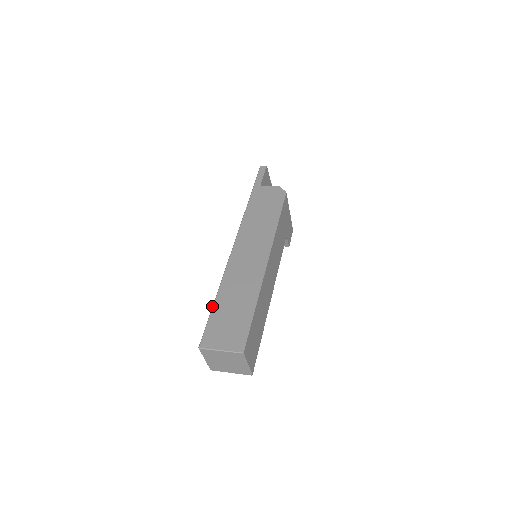
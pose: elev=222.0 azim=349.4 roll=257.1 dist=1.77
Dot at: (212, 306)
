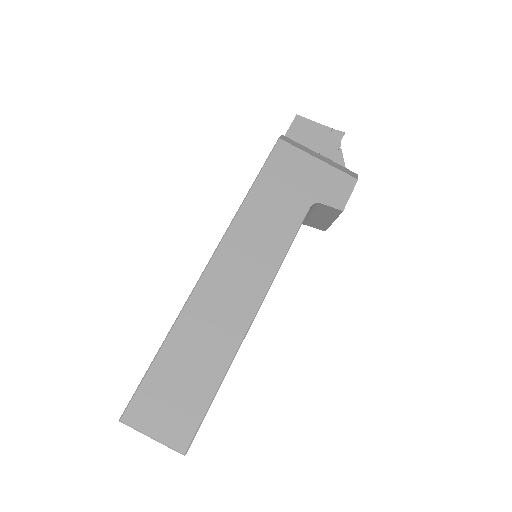
Dot at: occluded
